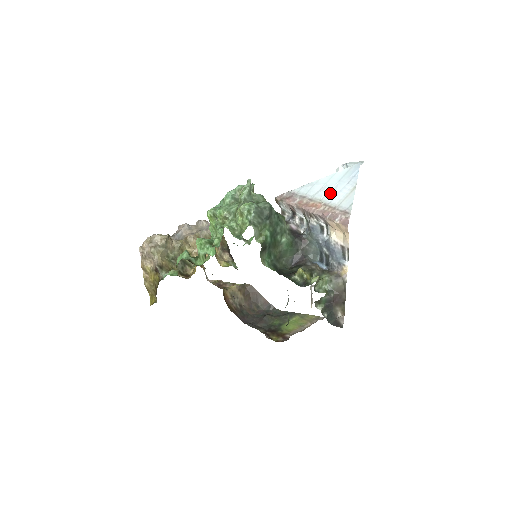
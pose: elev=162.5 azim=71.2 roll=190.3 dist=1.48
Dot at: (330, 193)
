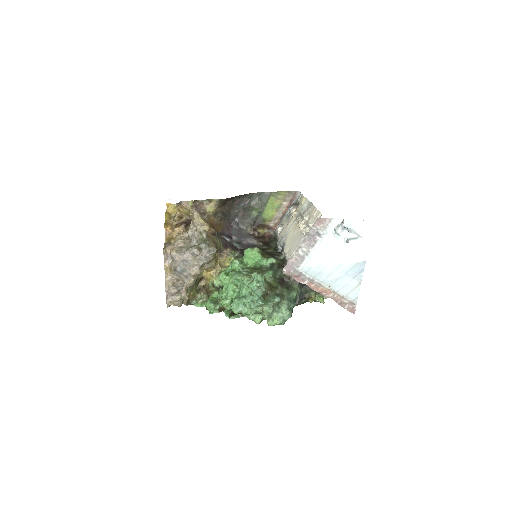
Dot at: (338, 284)
